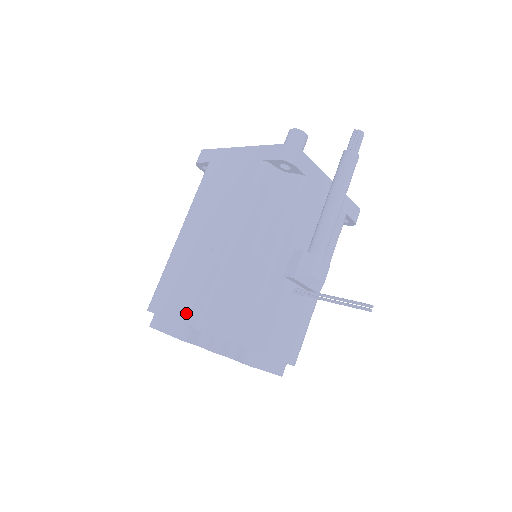
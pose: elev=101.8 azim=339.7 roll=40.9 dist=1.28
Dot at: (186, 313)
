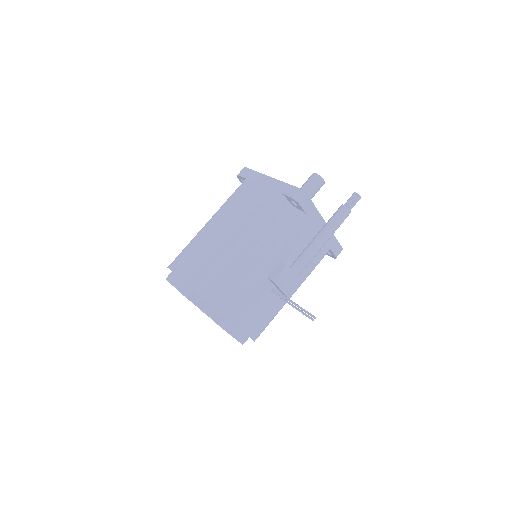
Dot at: (193, 279)
